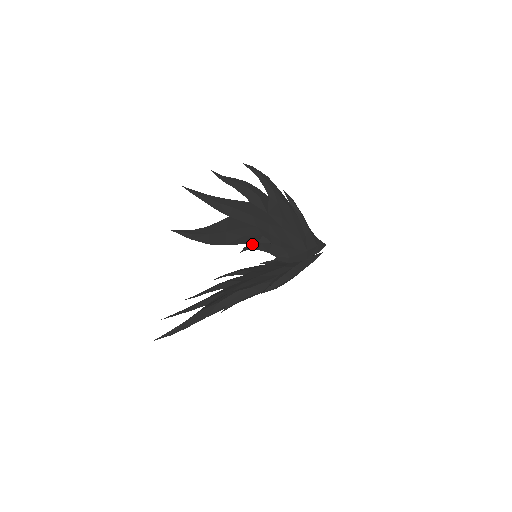
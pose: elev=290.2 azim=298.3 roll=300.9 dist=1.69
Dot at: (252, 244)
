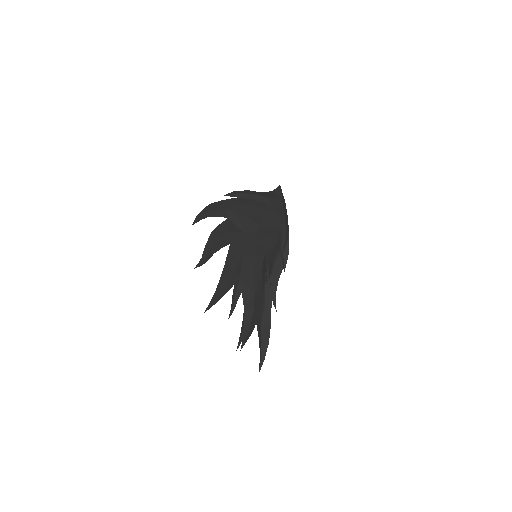
Dot at: (267, 271)
